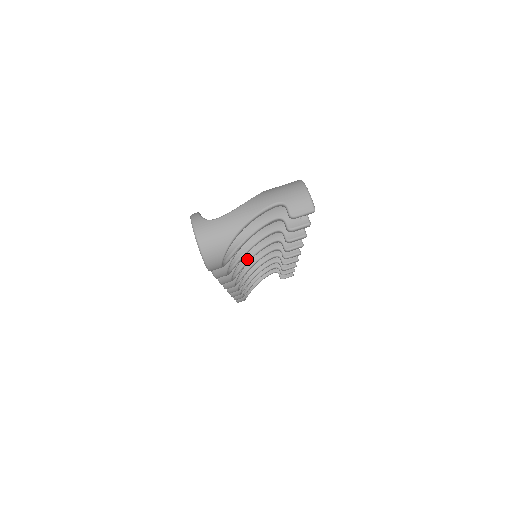
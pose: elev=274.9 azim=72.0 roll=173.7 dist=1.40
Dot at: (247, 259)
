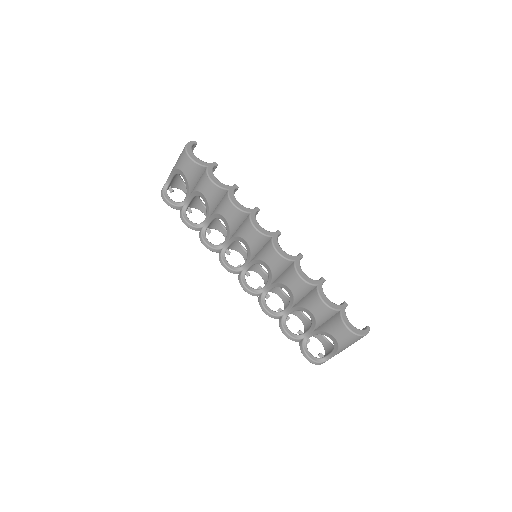
Dot at: occluded
